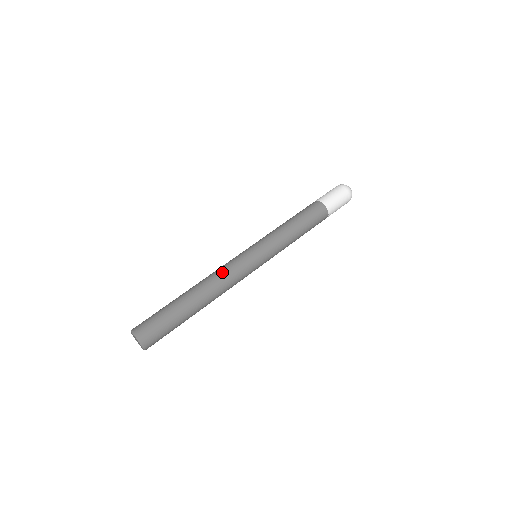
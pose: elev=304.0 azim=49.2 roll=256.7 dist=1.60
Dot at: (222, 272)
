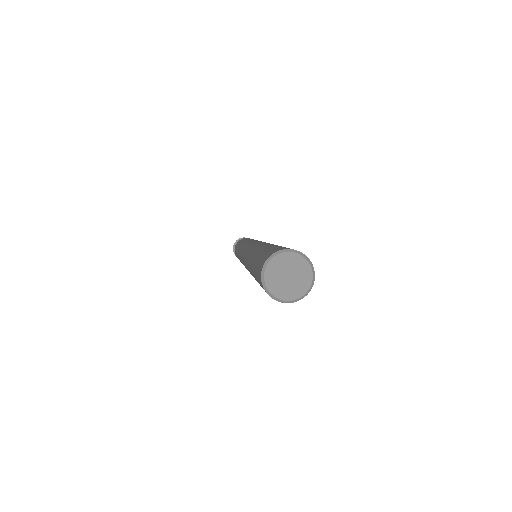
Dot at: occluded
